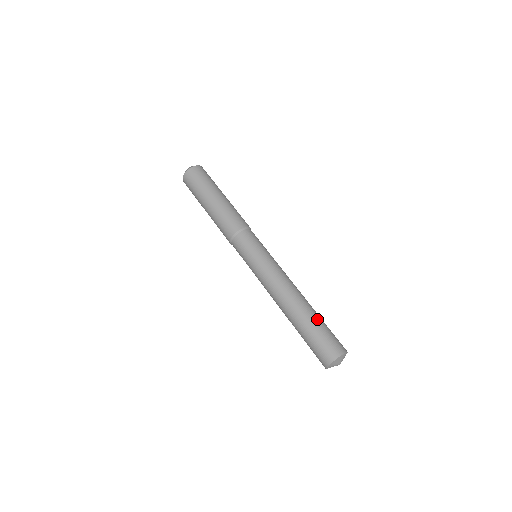
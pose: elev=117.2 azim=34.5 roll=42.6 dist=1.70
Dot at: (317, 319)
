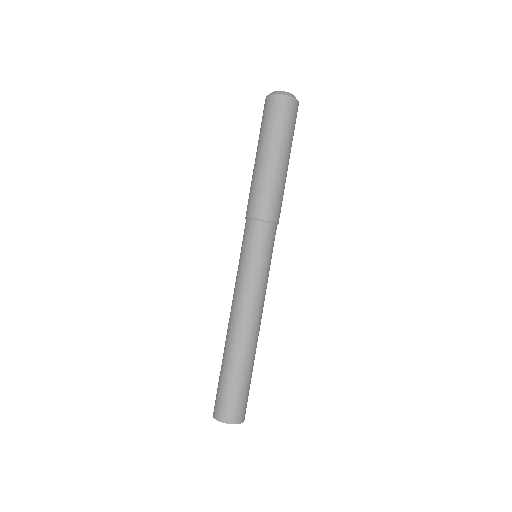
Dot at: (240, 374)
